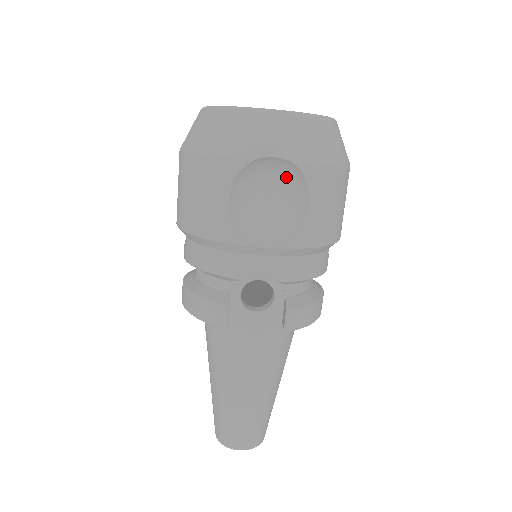
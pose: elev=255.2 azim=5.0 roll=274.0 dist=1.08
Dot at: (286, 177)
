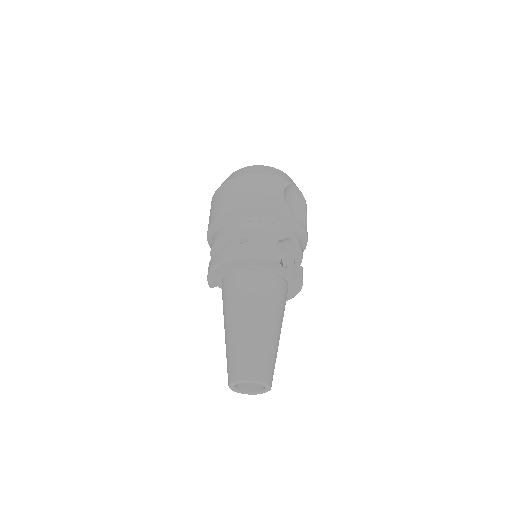
Dot at: (296, 203)
